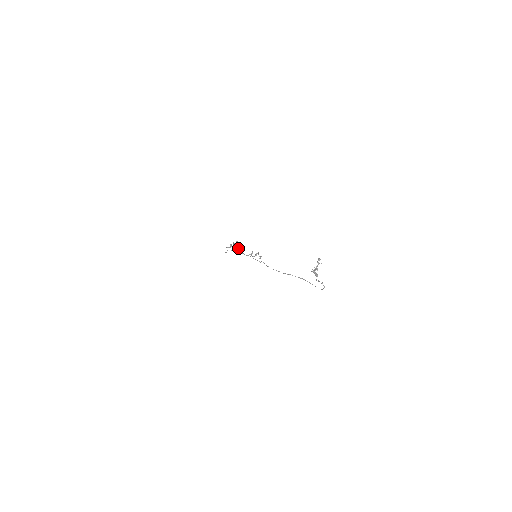
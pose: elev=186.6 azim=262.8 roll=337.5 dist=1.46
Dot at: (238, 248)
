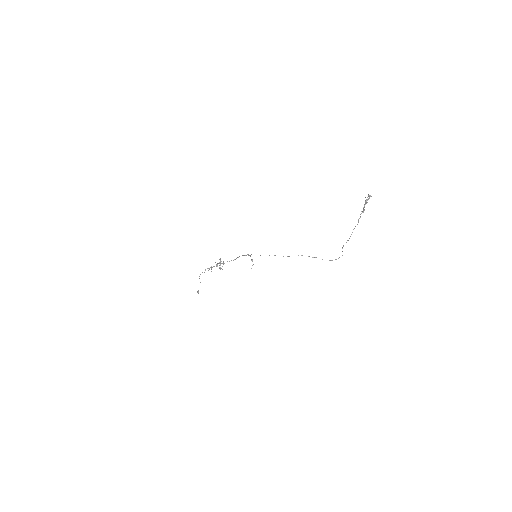
Dot at: occluded
